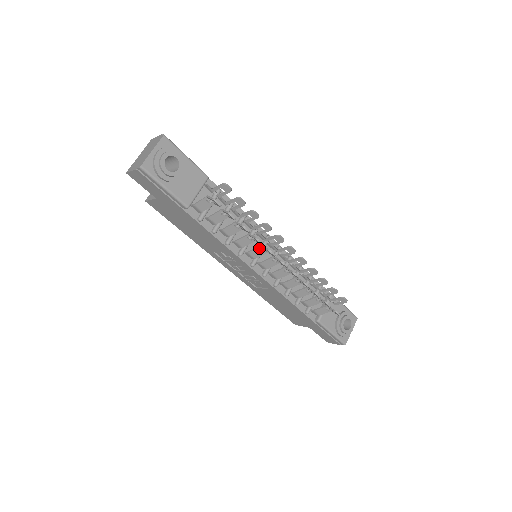
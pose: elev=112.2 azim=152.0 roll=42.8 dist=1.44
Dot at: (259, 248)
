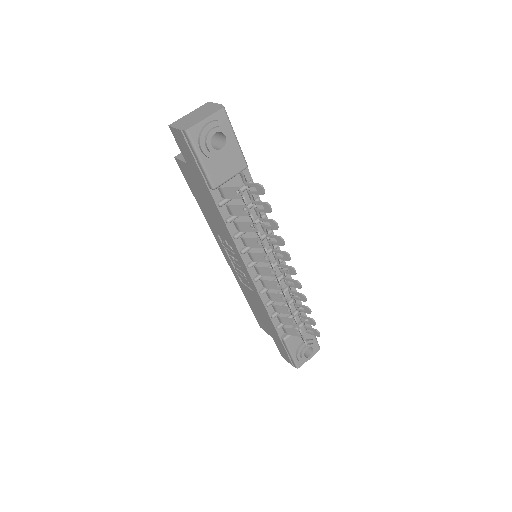
Dot at: (263, 255)
